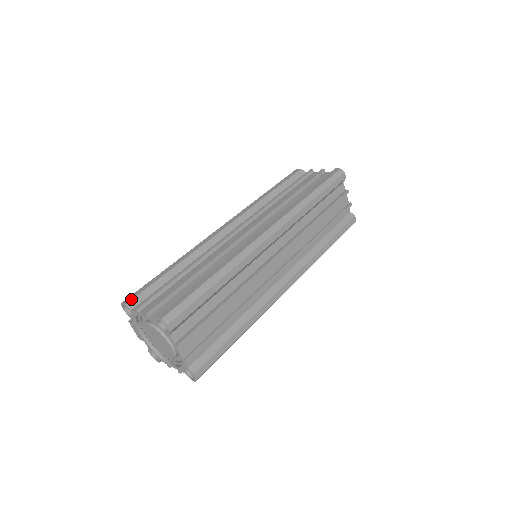
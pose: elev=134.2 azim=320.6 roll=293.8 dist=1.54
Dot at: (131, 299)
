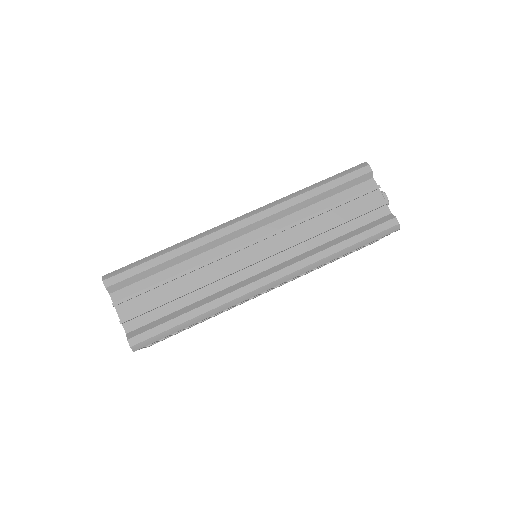
Dot at: occluded
